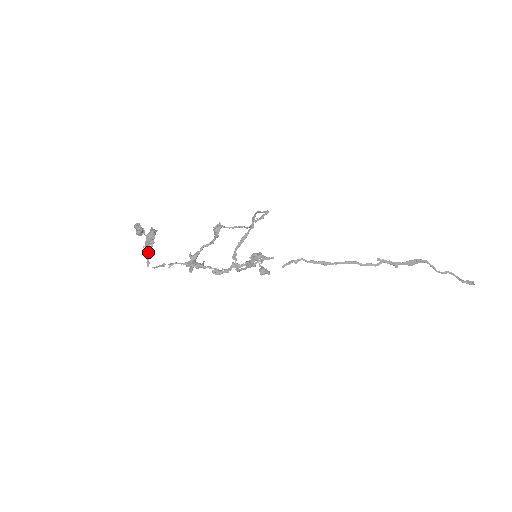
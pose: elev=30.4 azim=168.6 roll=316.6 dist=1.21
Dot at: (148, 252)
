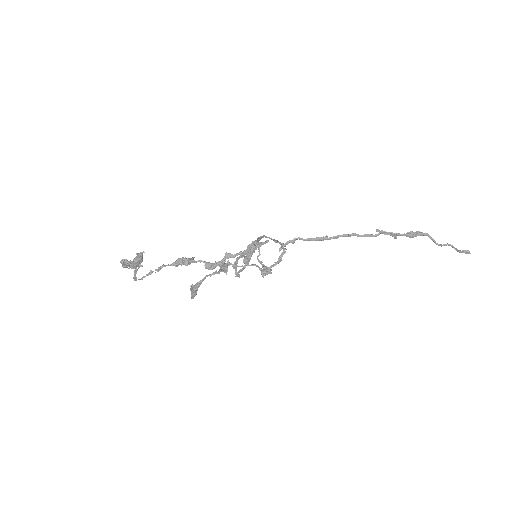
Dot at: (134, 270)
